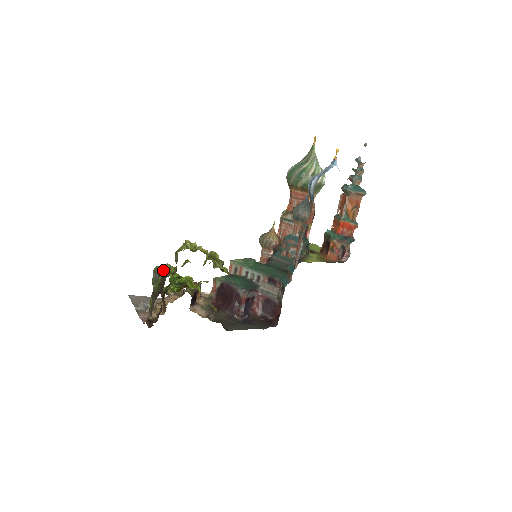
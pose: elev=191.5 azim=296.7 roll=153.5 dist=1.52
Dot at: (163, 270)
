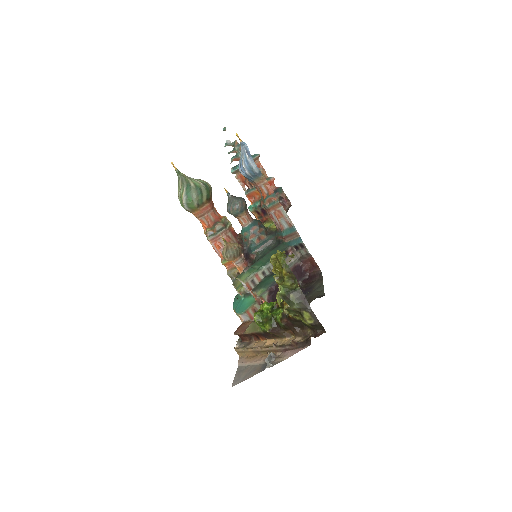
Dot at: (285, 291)
